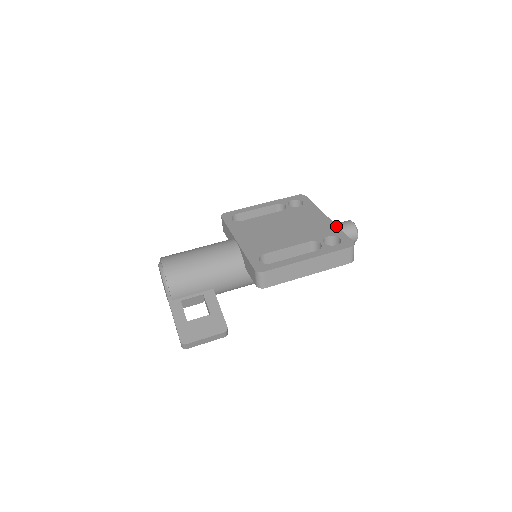
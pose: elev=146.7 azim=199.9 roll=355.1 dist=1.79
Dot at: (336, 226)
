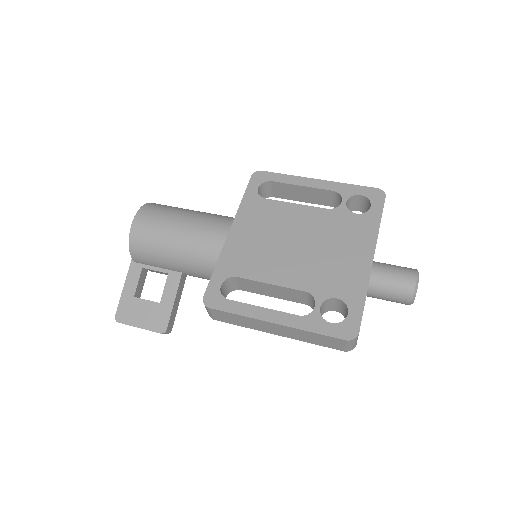
Dot at: (366, 286)
